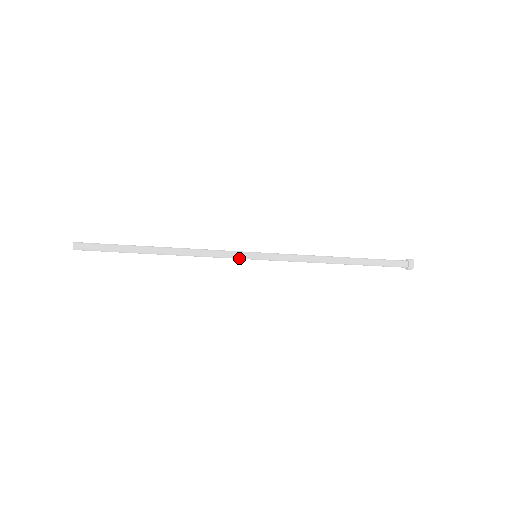
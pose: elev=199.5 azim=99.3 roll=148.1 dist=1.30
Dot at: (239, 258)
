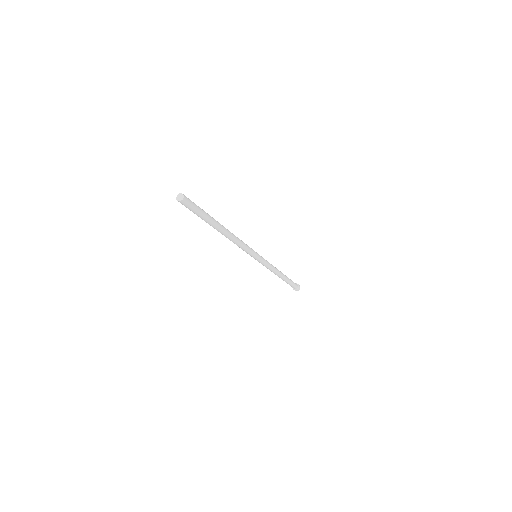
Dot at: (249, 254)
